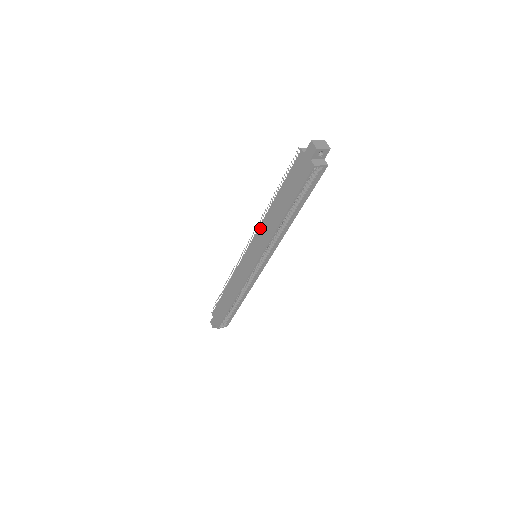
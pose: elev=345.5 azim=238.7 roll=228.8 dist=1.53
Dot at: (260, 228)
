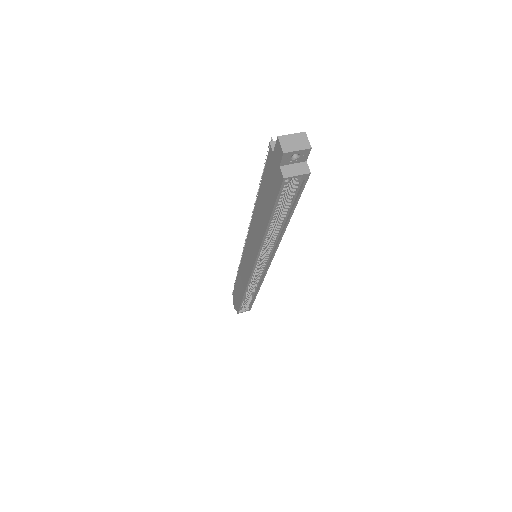
Dot at: (250, 229)
